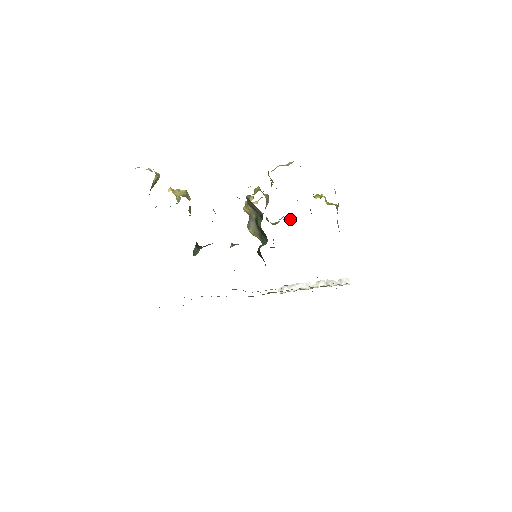
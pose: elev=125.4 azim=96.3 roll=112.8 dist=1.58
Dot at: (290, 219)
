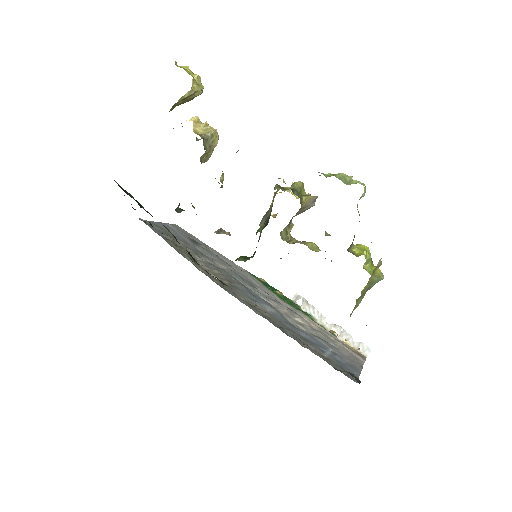
Dot at: (313, 248)
